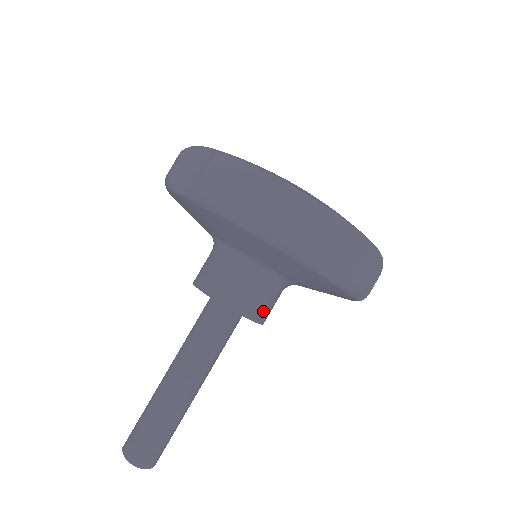
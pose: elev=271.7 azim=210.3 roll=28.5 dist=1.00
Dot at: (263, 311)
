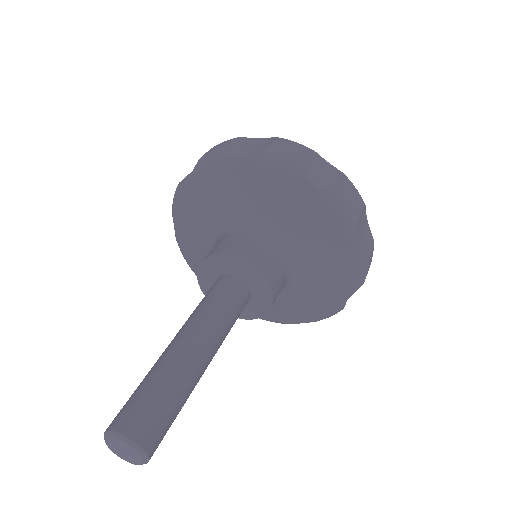
Dot at: (277, 292)
